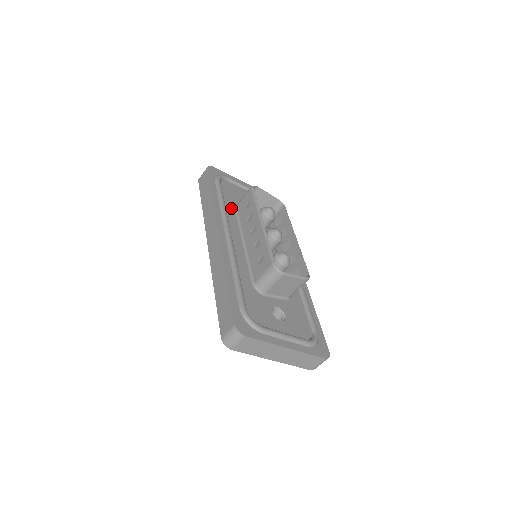
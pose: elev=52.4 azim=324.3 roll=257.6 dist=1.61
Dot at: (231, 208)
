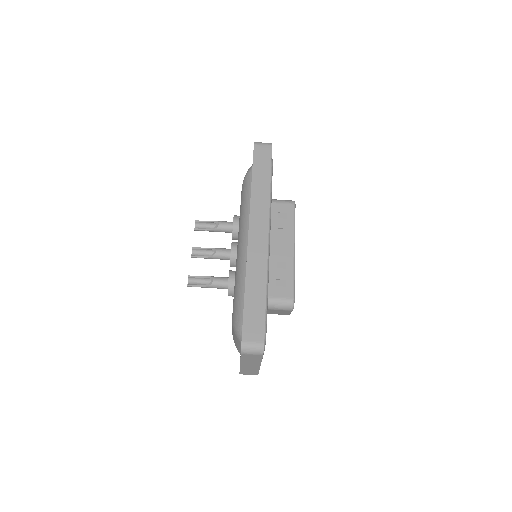
Dot at: occluded
